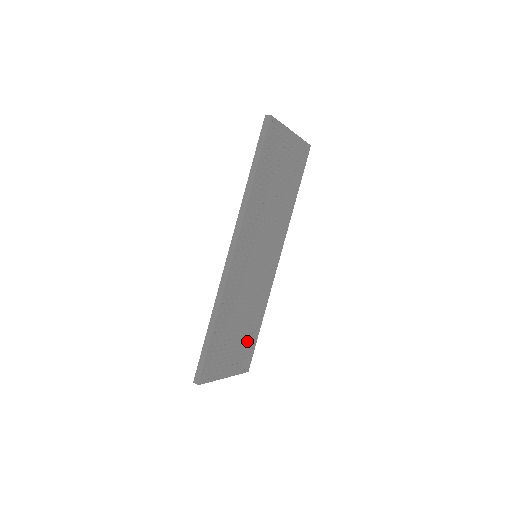
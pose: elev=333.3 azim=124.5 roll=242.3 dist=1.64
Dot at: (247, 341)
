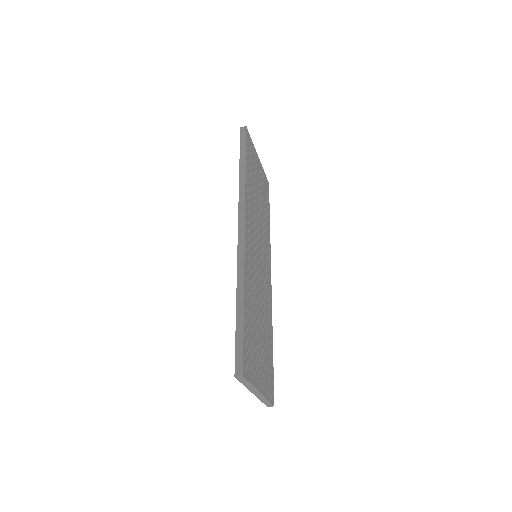
Dot at: (267, 357)
